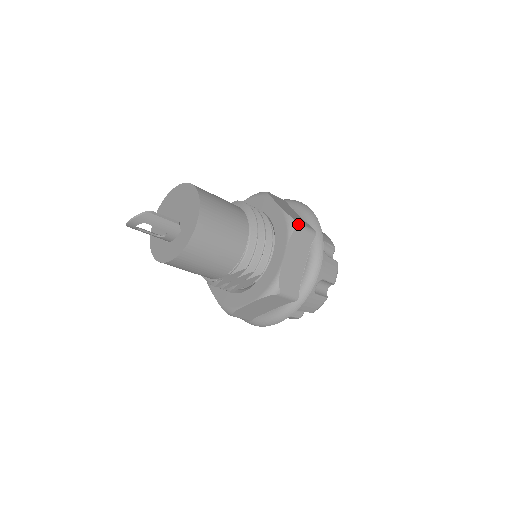
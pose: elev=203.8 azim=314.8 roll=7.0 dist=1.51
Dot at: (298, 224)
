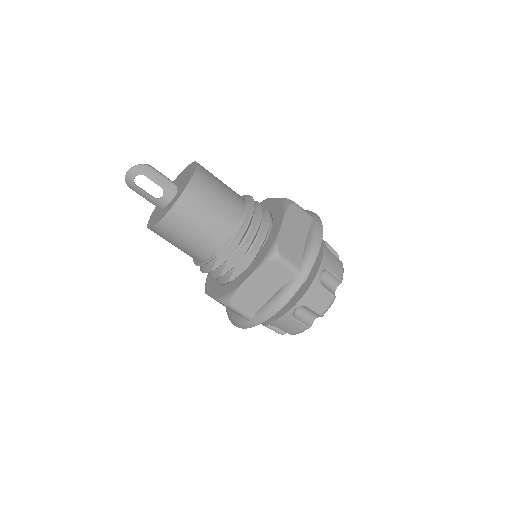
Dot at: (294, 202)
